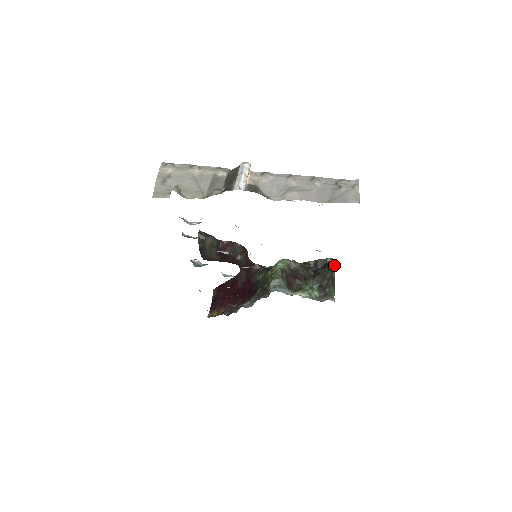
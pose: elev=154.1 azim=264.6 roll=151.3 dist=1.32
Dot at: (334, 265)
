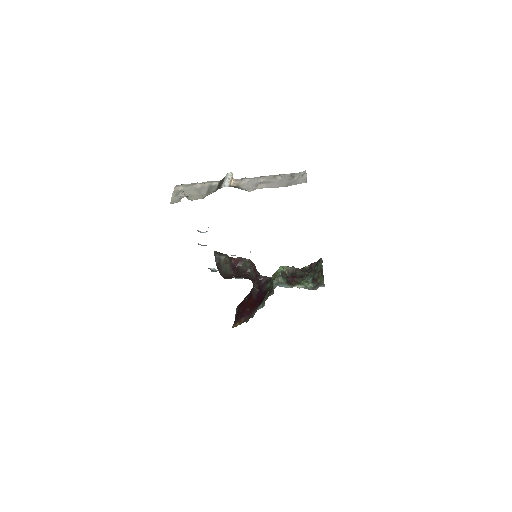
Dot at: (321, 260)
